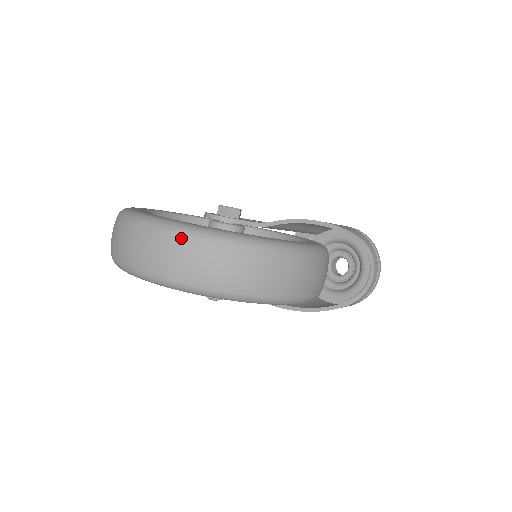
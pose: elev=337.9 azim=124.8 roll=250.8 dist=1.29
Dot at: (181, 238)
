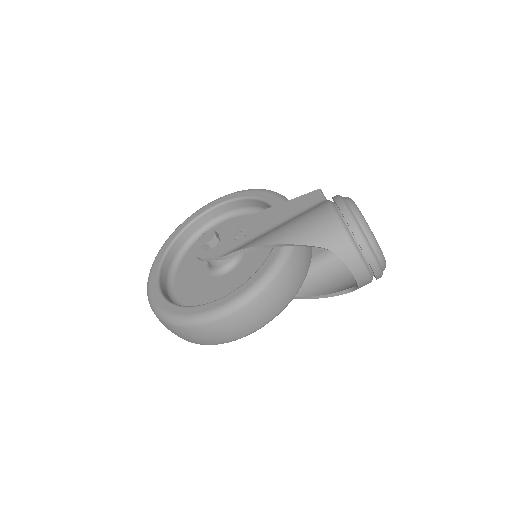
Dot at: occluded
